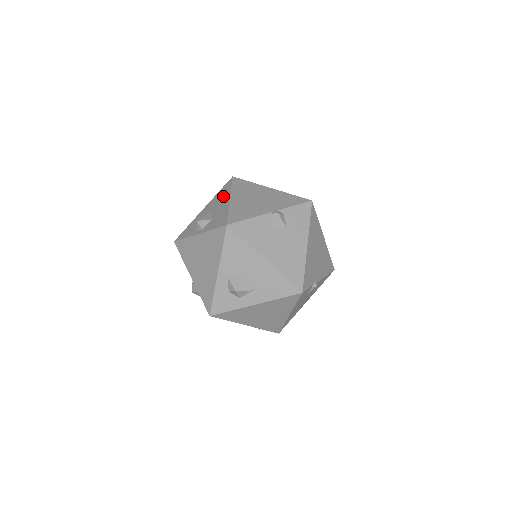
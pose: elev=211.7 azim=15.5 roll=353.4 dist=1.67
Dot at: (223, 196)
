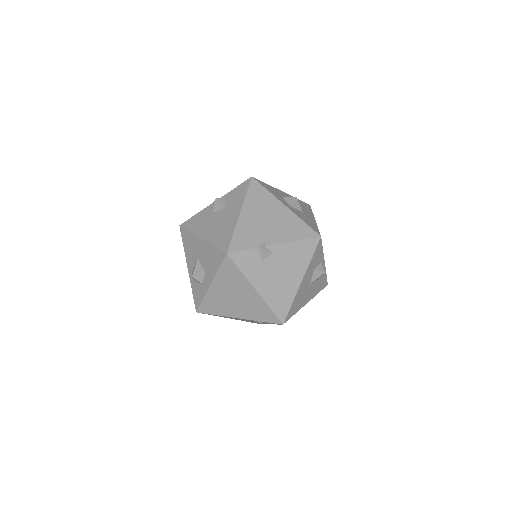
Dot at: occluded
